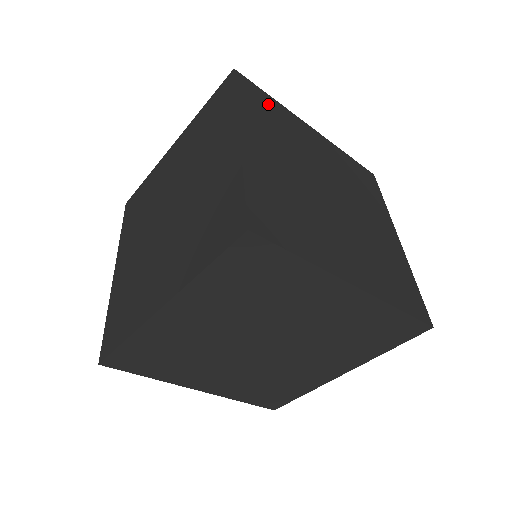
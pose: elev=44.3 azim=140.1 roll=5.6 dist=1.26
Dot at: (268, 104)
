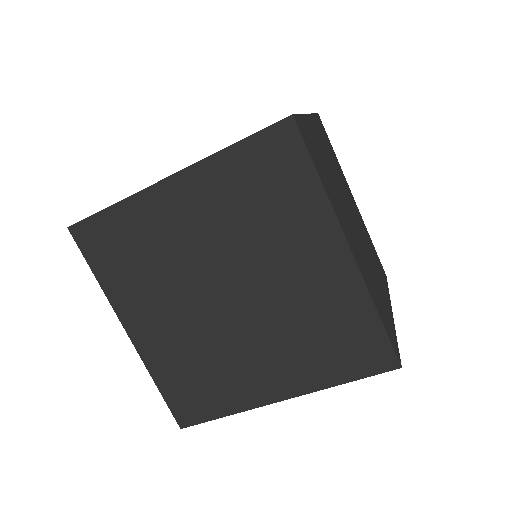
Dot at: (331, 148)
